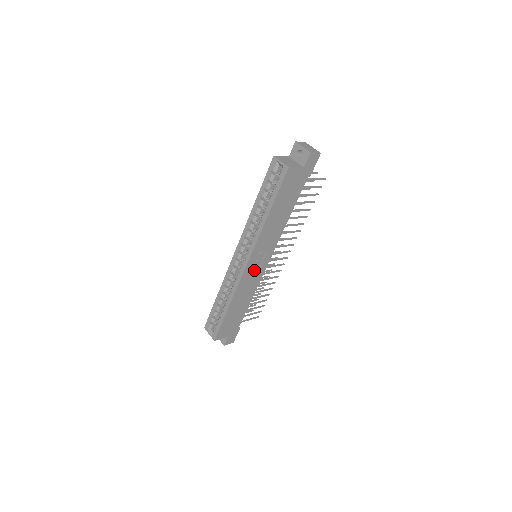
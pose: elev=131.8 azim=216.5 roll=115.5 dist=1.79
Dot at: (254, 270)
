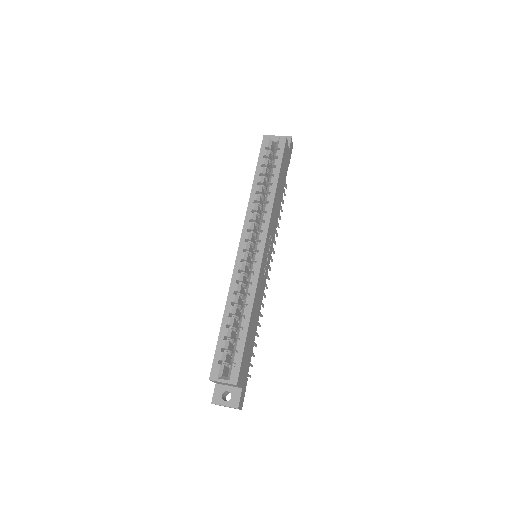
Dot at: (264, 265)
